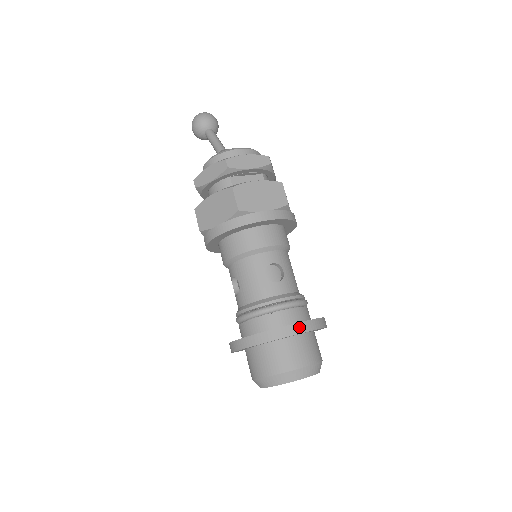
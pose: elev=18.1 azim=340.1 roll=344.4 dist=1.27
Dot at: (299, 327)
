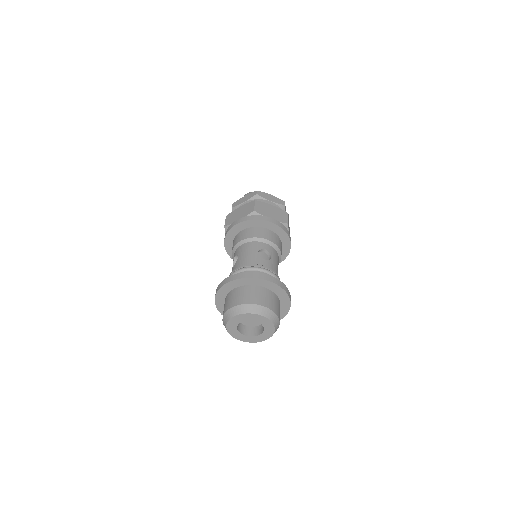
Dot at: (269, 277)
